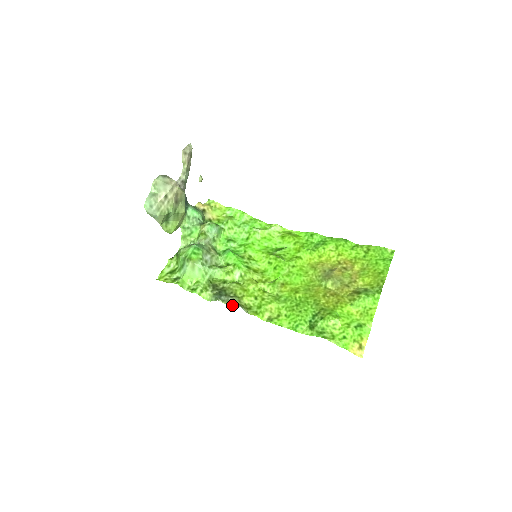
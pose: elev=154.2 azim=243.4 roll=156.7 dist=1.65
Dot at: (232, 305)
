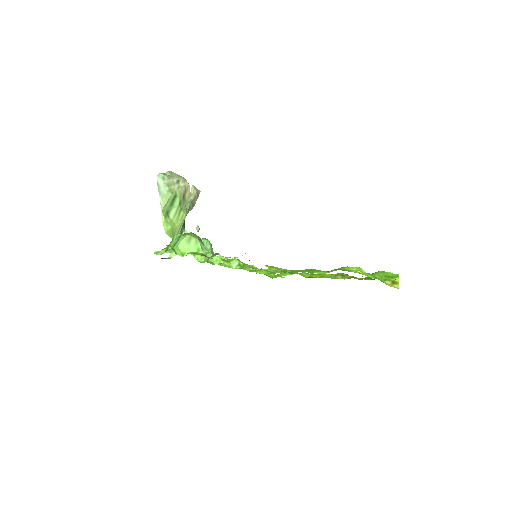
Dot at: (234, 257)
